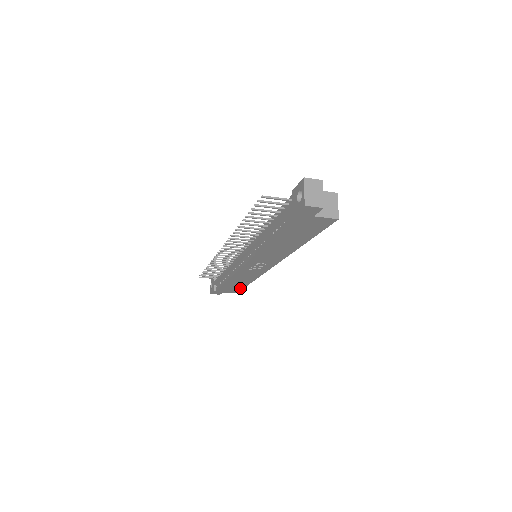
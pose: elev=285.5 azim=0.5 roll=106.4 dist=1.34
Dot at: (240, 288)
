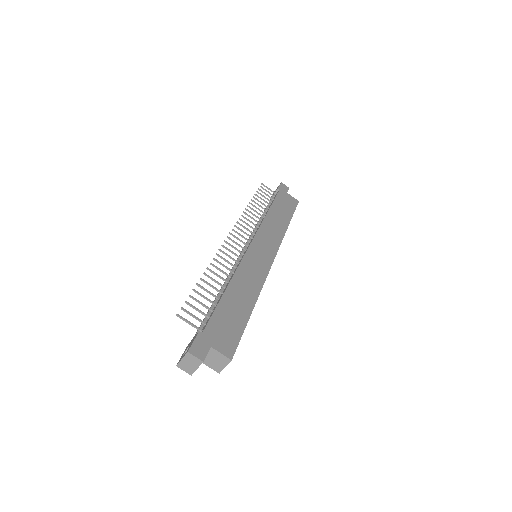
Dot at: occluded
